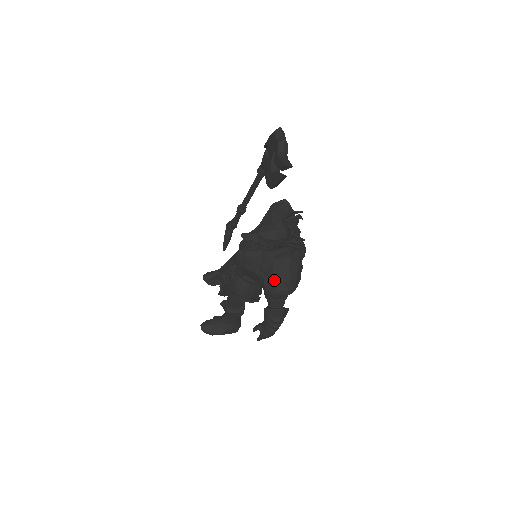
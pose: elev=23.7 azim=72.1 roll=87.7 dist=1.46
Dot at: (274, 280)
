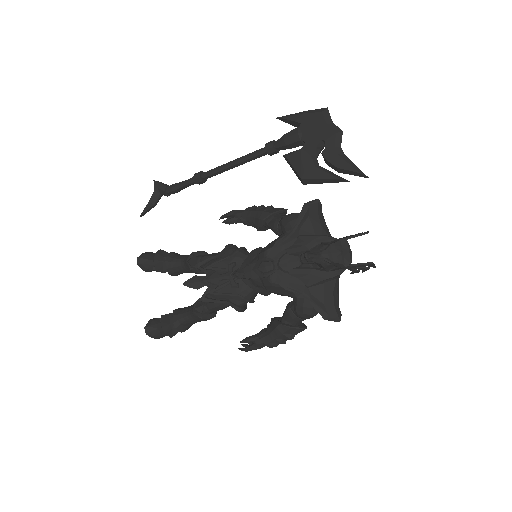
Dot at: (325, 306)
